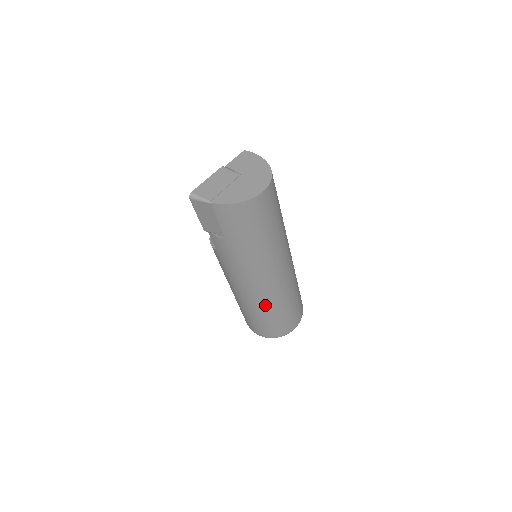
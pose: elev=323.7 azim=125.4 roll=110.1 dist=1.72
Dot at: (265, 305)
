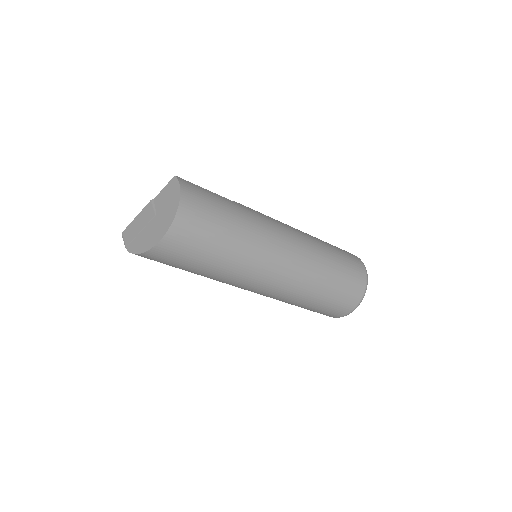
Dot at: (280, 300)
